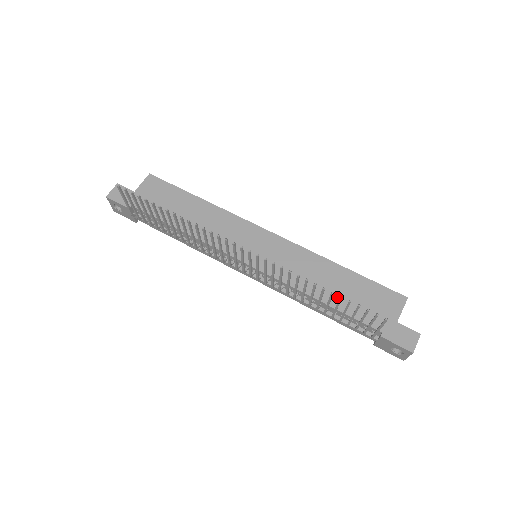
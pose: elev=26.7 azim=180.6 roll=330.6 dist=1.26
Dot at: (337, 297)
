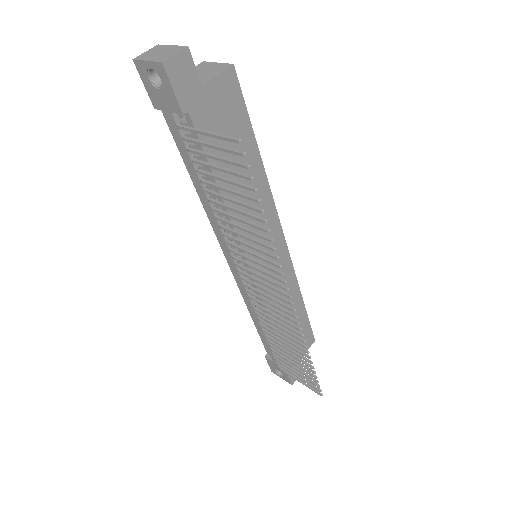
Dot at: occluded
